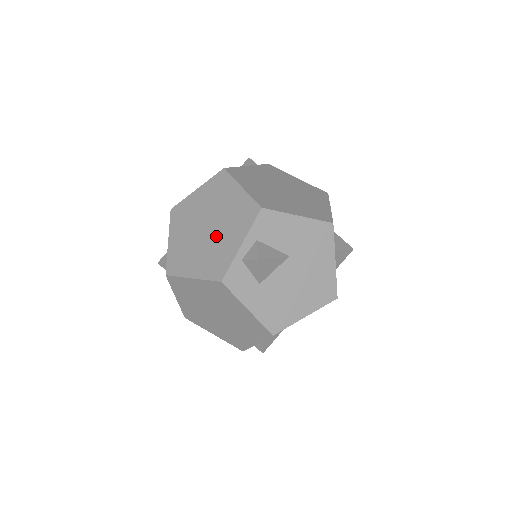
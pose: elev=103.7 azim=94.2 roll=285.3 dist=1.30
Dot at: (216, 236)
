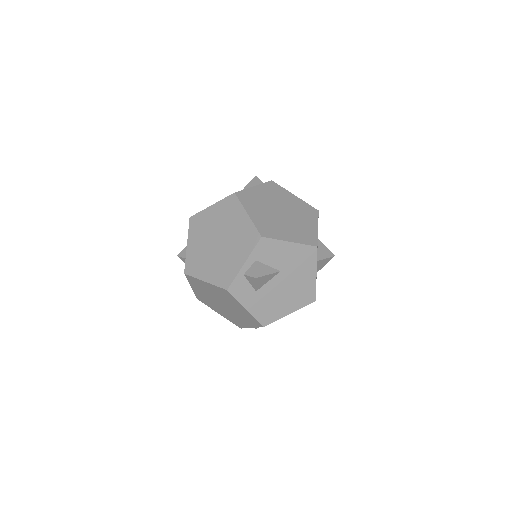
Dot at: (225, 251)
